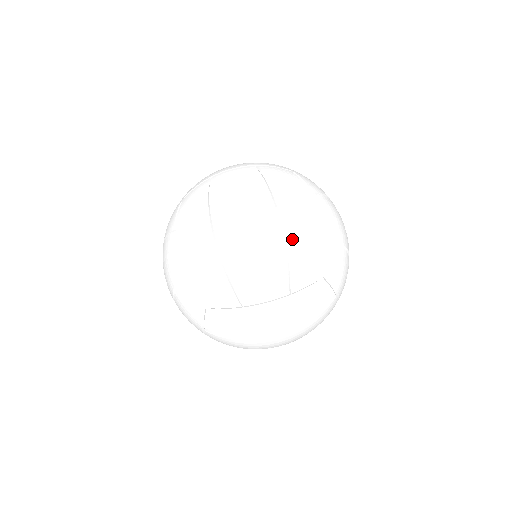
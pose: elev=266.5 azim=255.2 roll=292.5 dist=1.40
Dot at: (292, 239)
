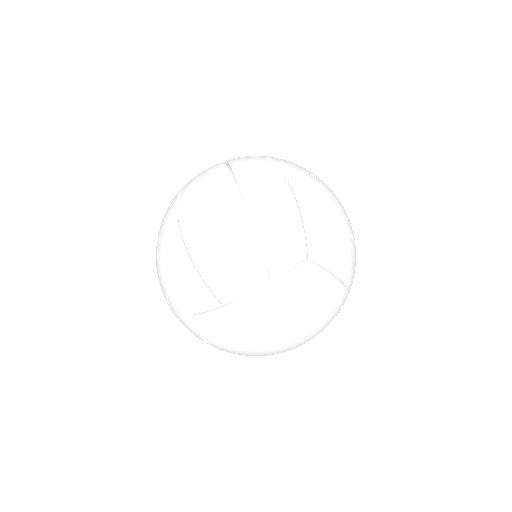
Dot at: (258, 222)
